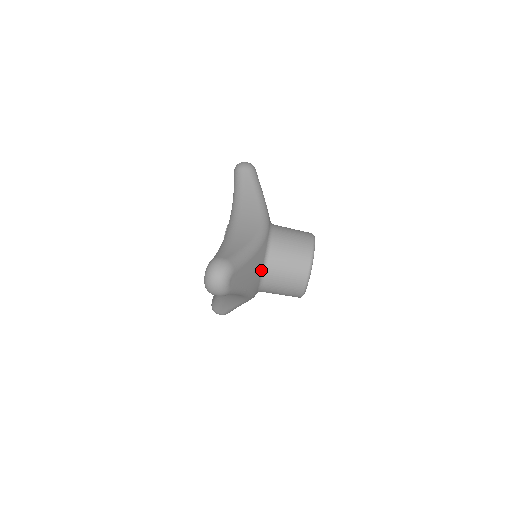
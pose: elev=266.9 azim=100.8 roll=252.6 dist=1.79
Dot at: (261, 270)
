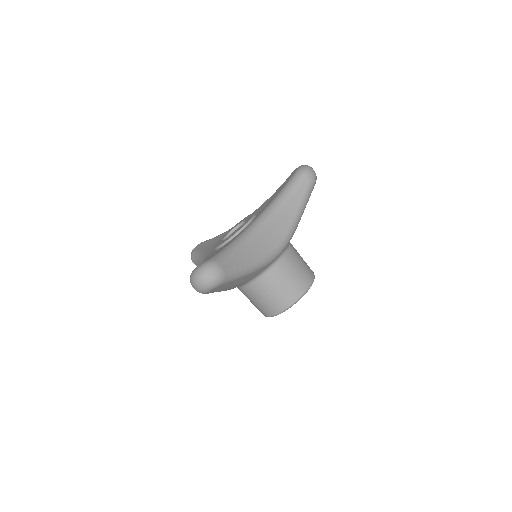
Dot at: (249, 281)
